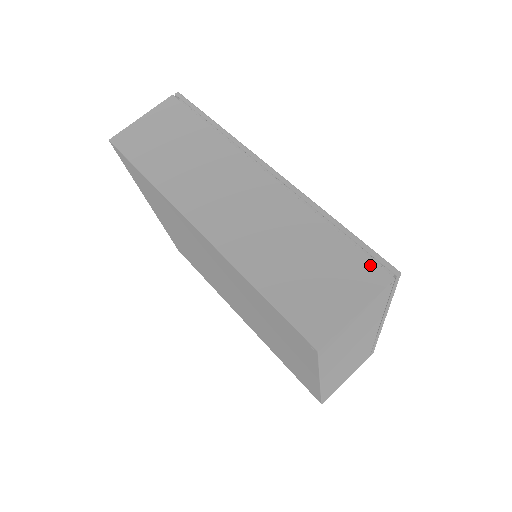
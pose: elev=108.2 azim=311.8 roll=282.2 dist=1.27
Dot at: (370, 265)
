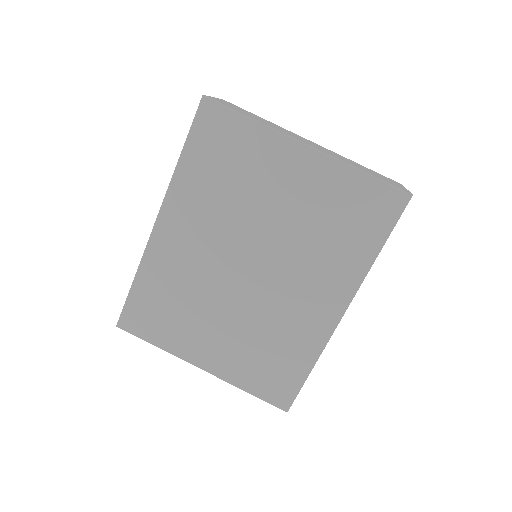
Dot at: occluded
